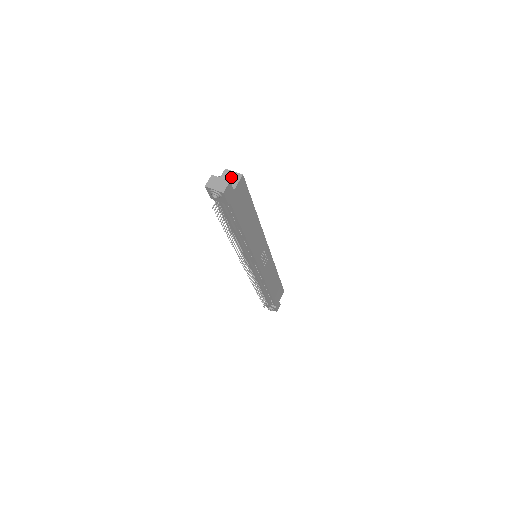
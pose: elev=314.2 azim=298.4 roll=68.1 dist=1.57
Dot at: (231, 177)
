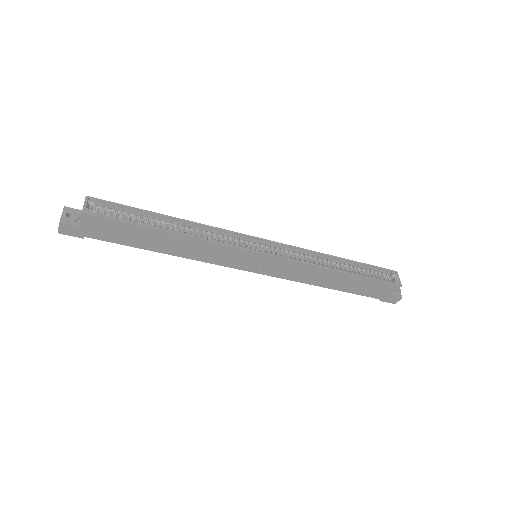
Dot at: occluded
